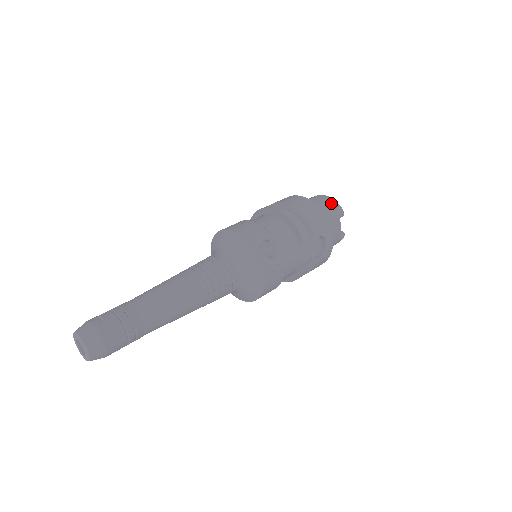
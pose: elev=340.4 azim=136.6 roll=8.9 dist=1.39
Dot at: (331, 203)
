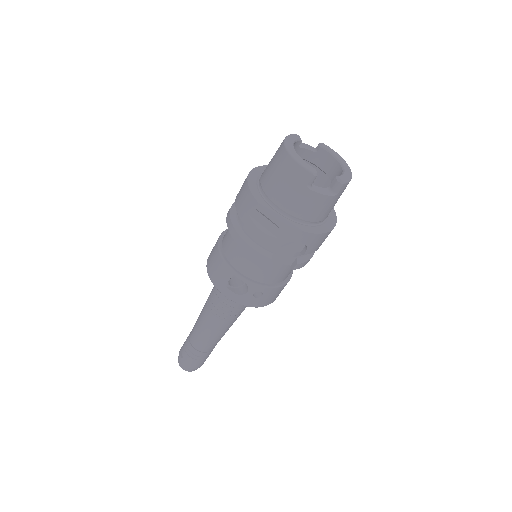
Dot at: (289, 171)
